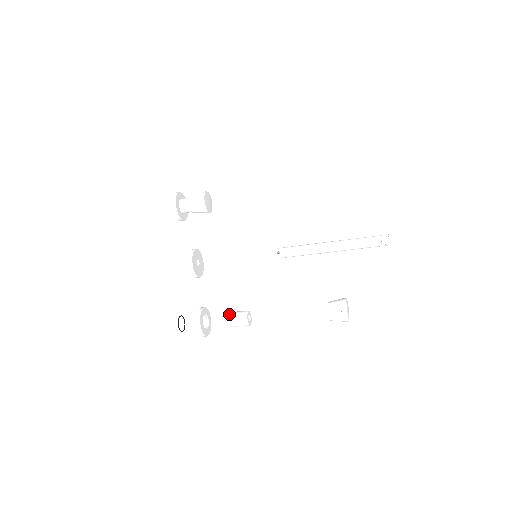
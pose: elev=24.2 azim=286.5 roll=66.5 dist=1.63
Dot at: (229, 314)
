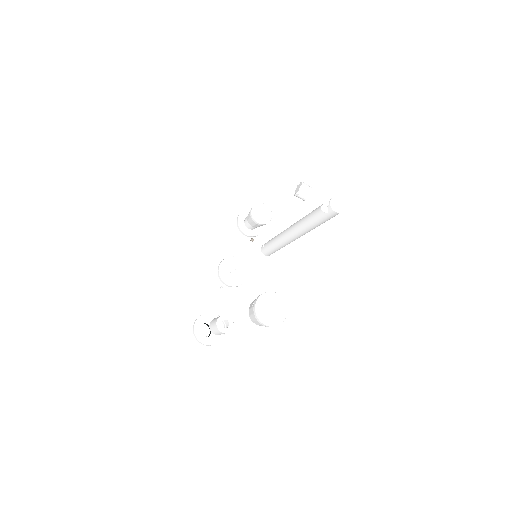
Dot at: occluded
